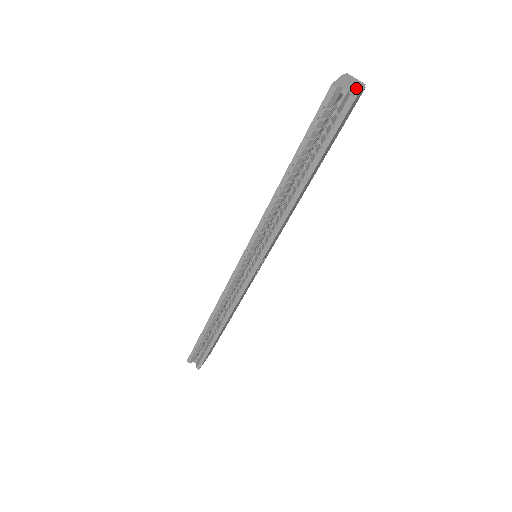
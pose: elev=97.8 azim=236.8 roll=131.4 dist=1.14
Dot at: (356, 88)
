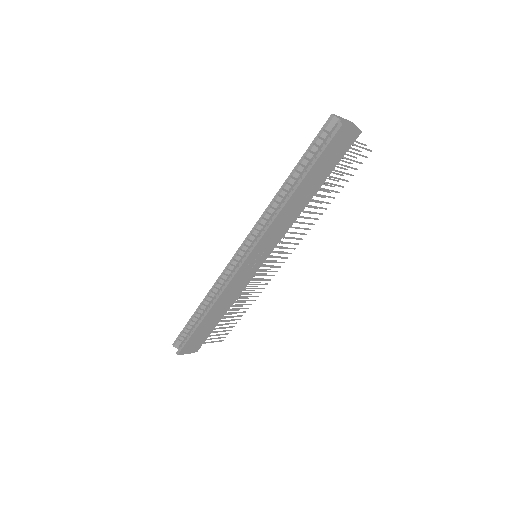
Dot at: (350, 125)
